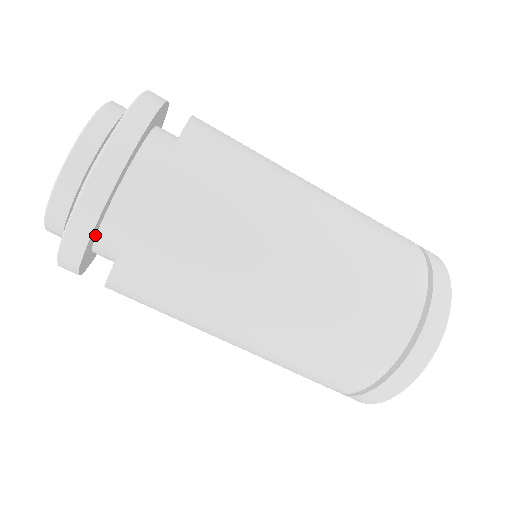
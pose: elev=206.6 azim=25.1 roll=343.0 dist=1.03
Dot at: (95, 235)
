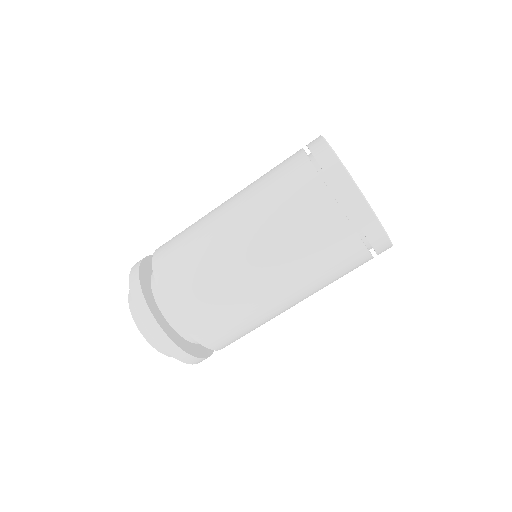
Dot at: (198, 345)
